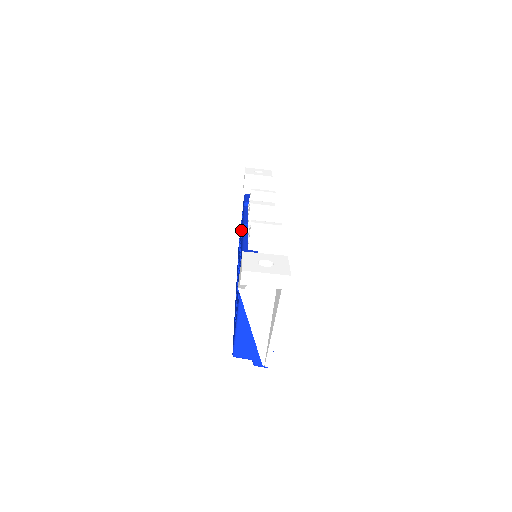
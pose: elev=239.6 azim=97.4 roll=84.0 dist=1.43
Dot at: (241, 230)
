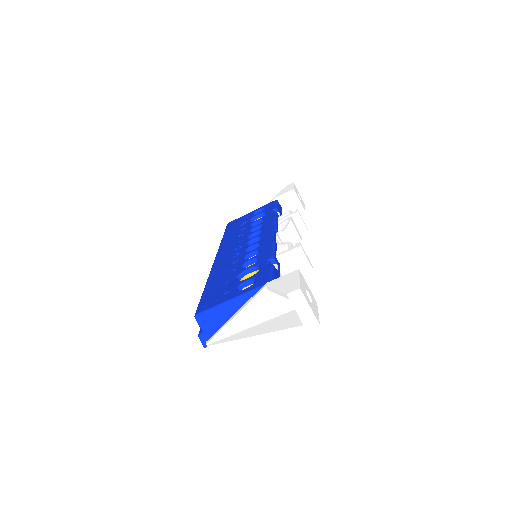
Dot at: (255, 222)
